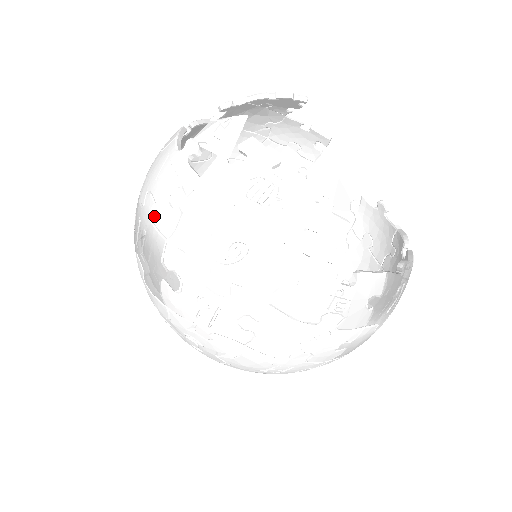
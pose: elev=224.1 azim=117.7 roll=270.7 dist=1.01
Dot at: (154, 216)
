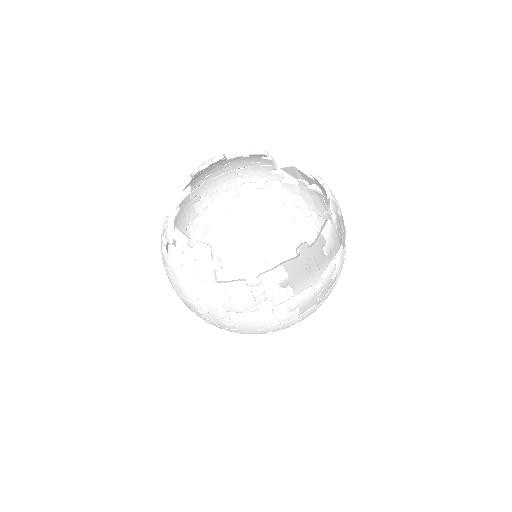
Dot at: occluded
